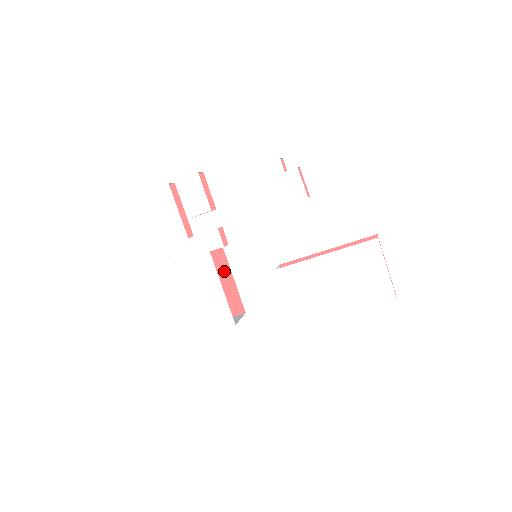
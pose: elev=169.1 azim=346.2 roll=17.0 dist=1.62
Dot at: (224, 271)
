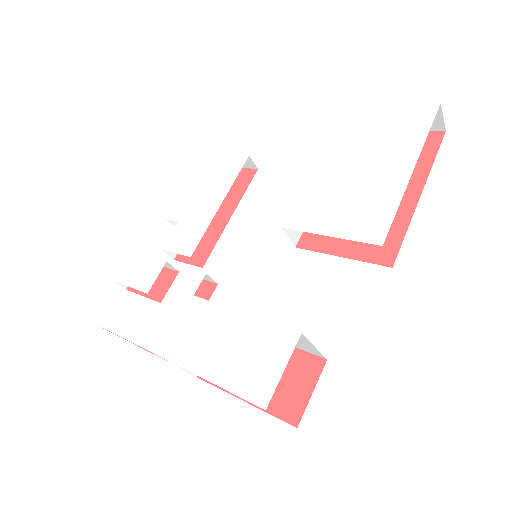
Dot at: occluded
